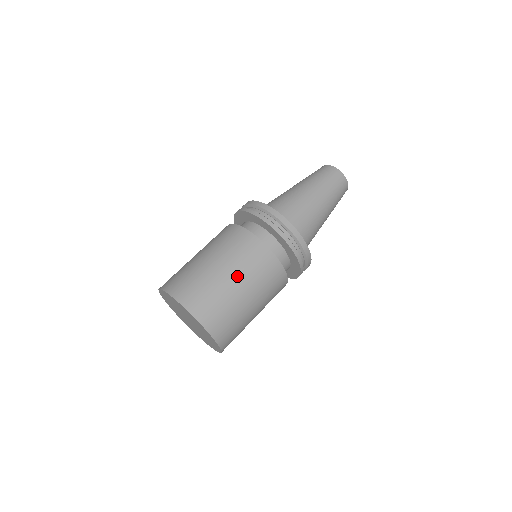
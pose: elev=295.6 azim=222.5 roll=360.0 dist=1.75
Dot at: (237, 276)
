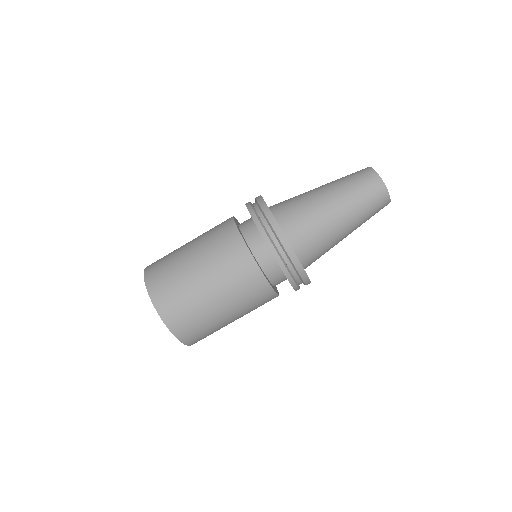
Dot at: (232, 311)
